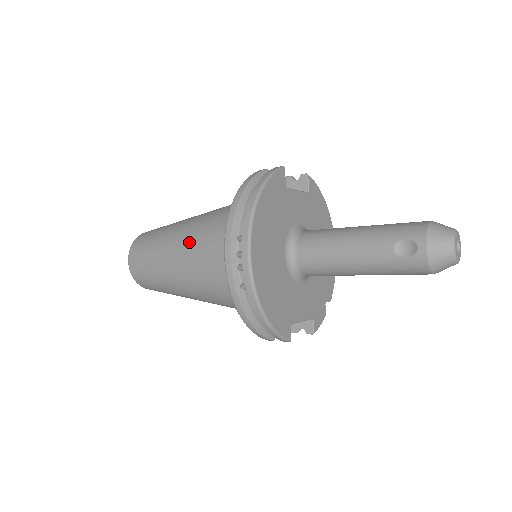
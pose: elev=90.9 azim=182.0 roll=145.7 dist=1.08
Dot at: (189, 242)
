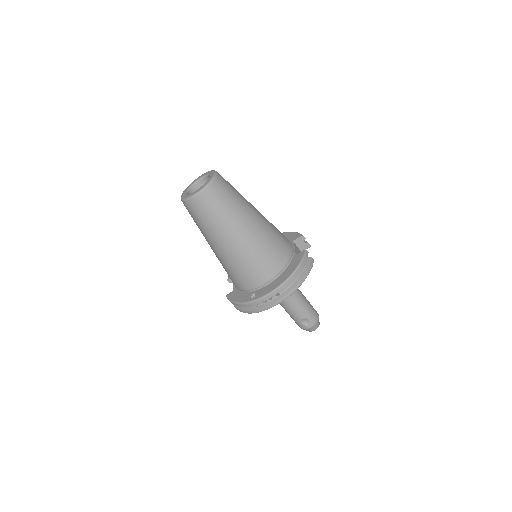
Dot at: (248, 247)
